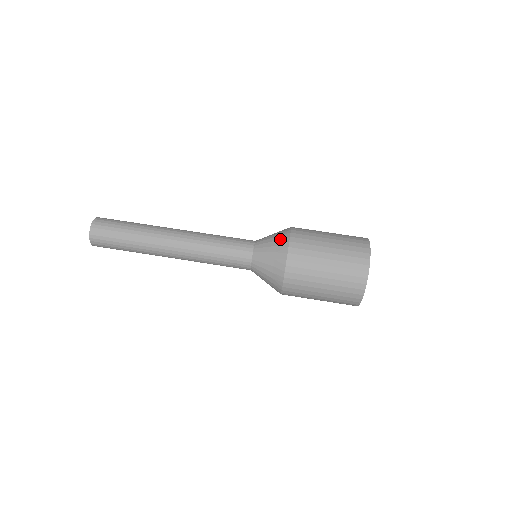
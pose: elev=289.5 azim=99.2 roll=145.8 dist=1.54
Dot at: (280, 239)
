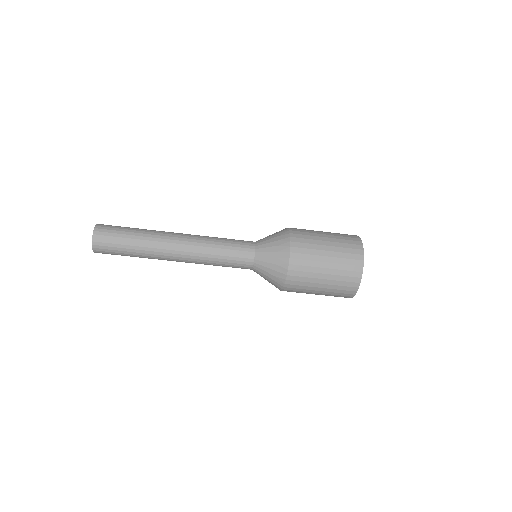
Dot at: (274, 284)
